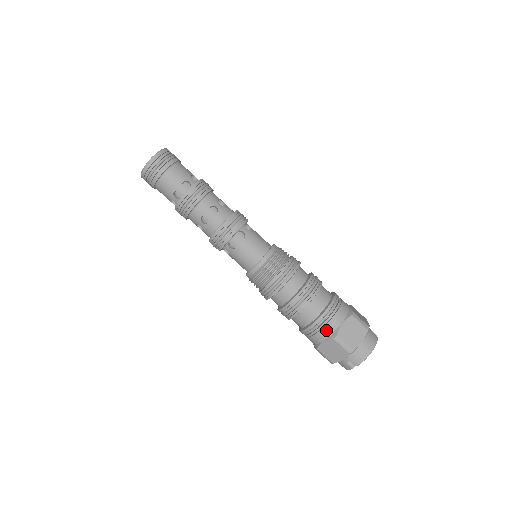
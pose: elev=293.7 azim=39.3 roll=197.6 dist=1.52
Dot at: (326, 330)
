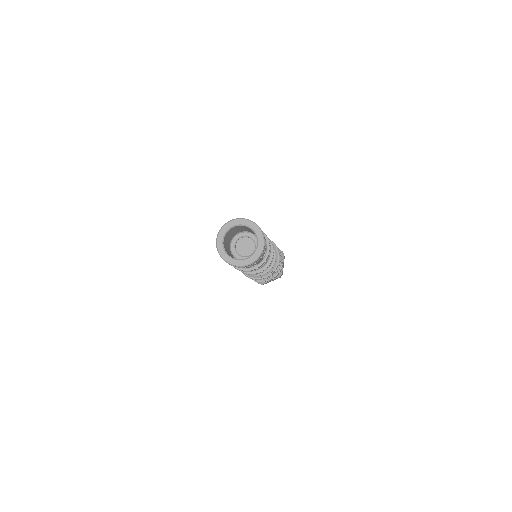
Dot at: occluded
